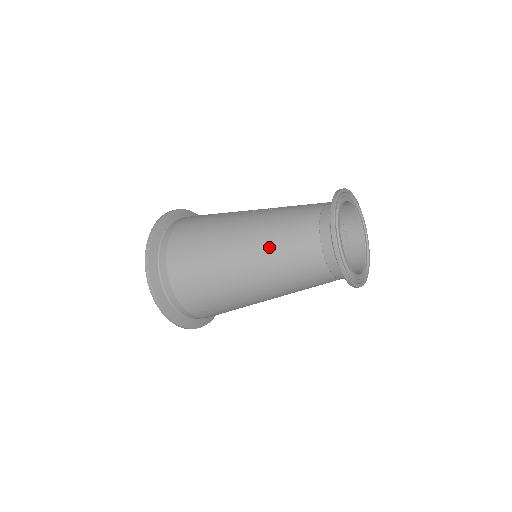
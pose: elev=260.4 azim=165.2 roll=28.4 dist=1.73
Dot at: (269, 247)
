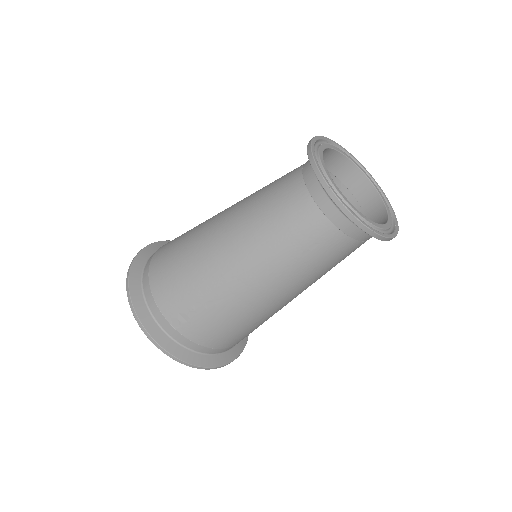
Dot at: (250, 201)
